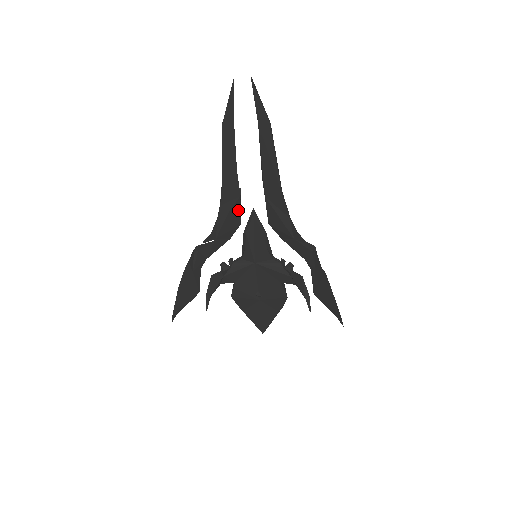
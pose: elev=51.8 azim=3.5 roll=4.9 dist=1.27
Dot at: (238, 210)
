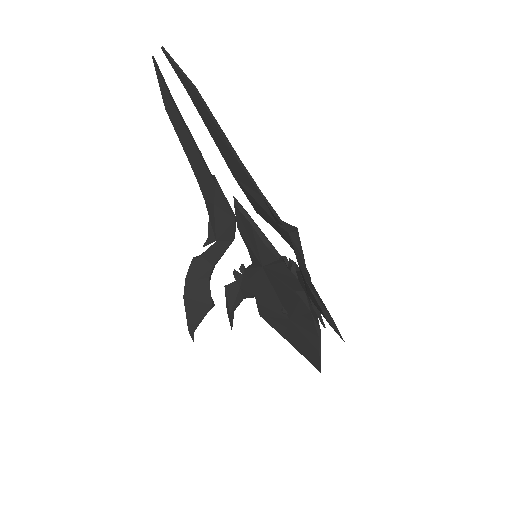
Dot at: (223, 202)
